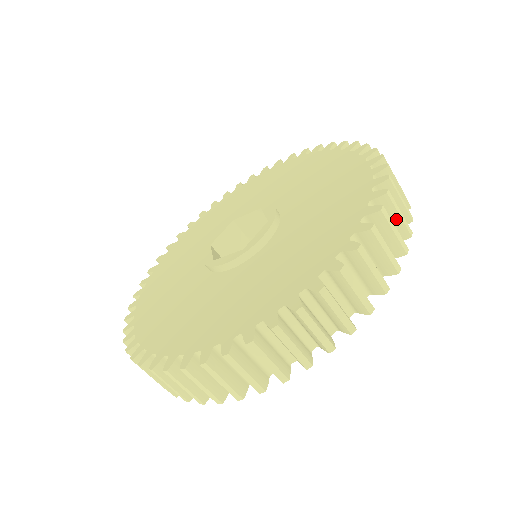
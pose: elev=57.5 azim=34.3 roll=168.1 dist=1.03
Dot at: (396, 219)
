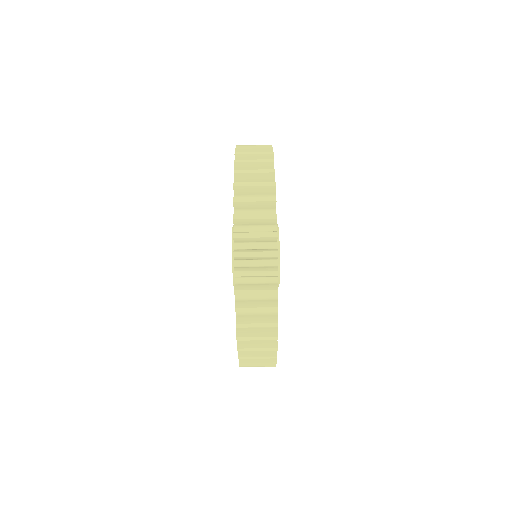
Dot at: occluded
